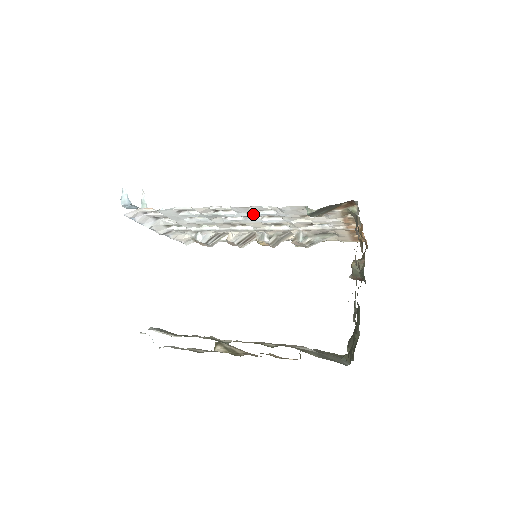
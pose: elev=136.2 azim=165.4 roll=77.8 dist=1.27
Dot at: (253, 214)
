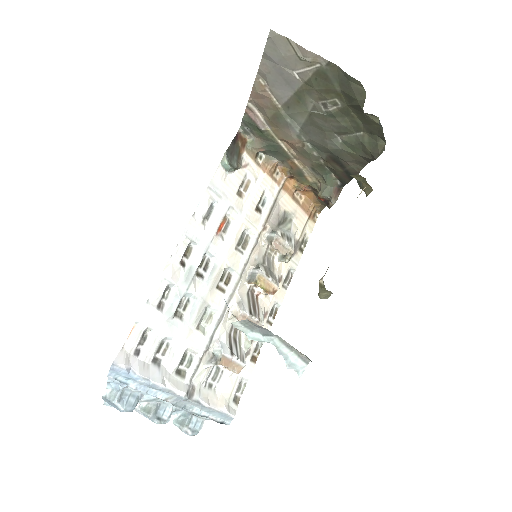
Dot at: (209, 233)
